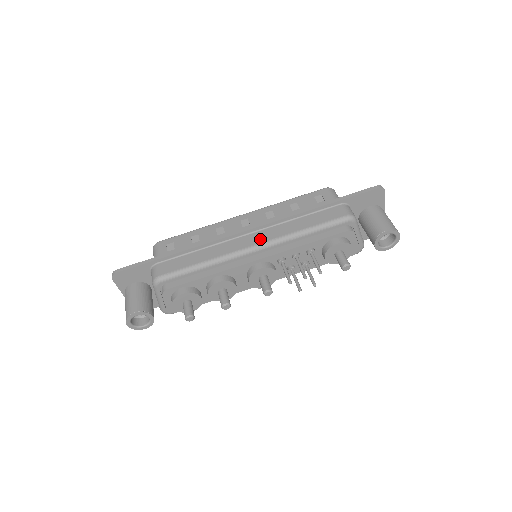
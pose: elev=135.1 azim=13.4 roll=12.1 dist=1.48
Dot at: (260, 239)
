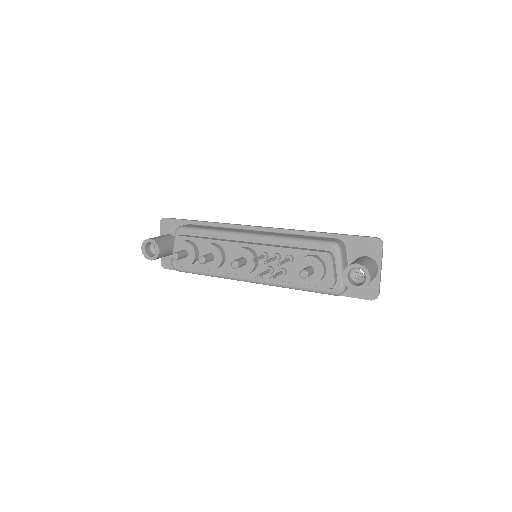
Dot at: (260, 233)
